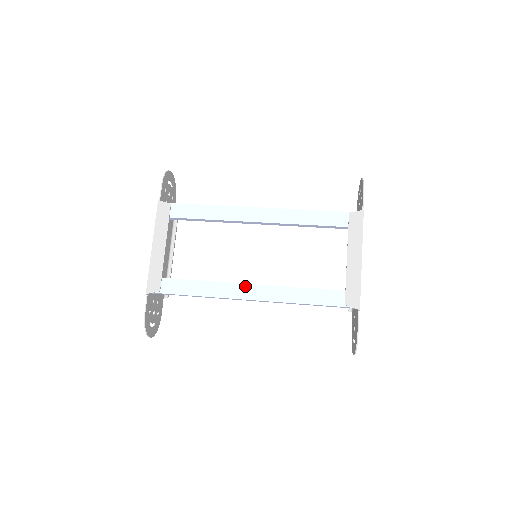
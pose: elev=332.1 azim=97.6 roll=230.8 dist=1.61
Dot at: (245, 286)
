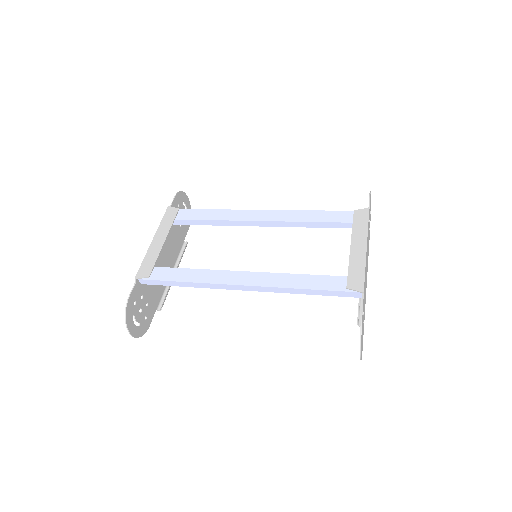
Dot at: (238, 273)
